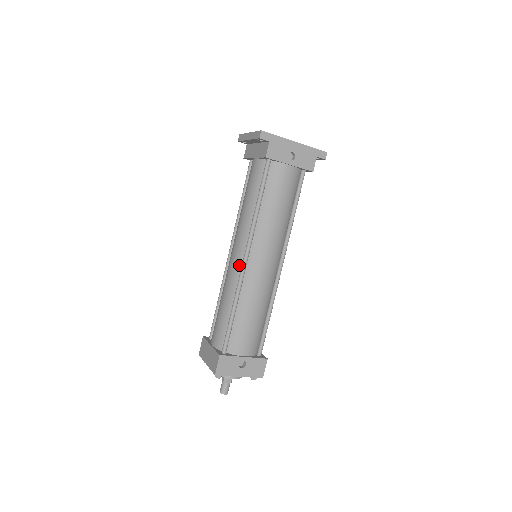
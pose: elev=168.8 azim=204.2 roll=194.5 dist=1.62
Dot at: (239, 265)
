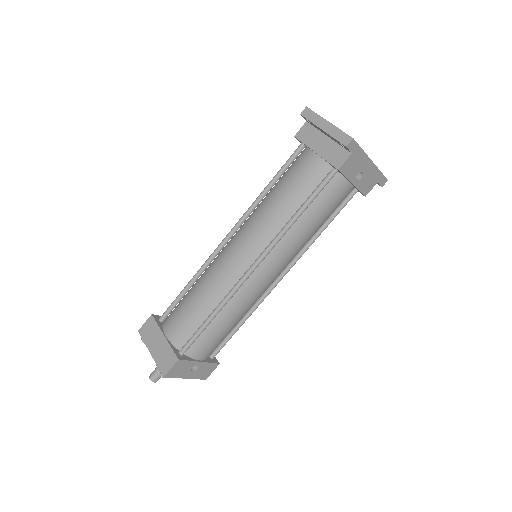
Dot at: (241, 269)
